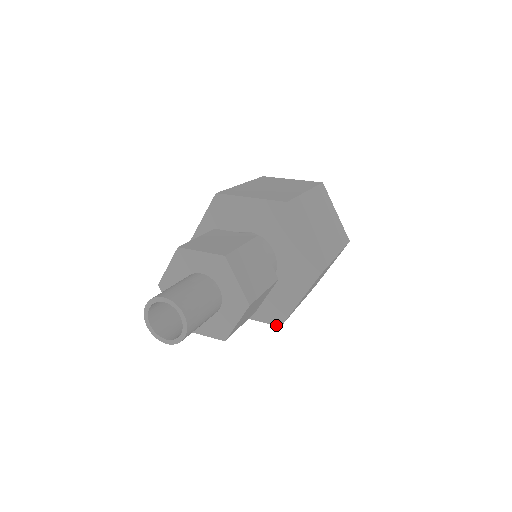
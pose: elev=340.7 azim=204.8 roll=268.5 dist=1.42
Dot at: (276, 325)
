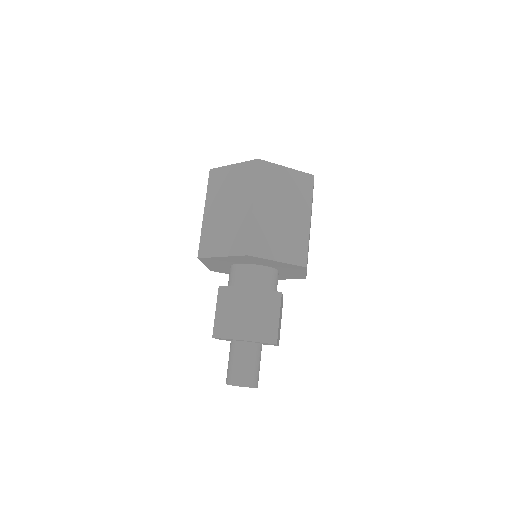
Dot at: occluded
